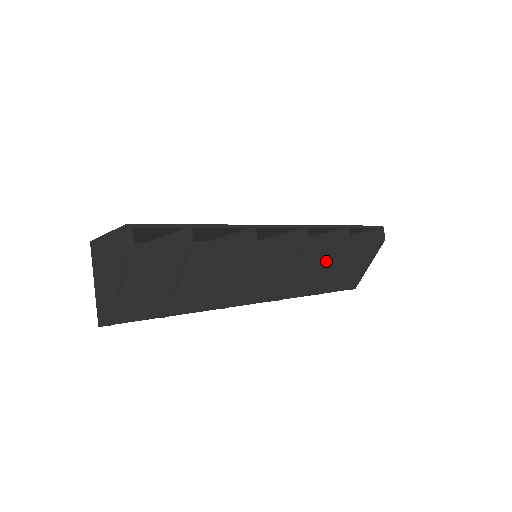
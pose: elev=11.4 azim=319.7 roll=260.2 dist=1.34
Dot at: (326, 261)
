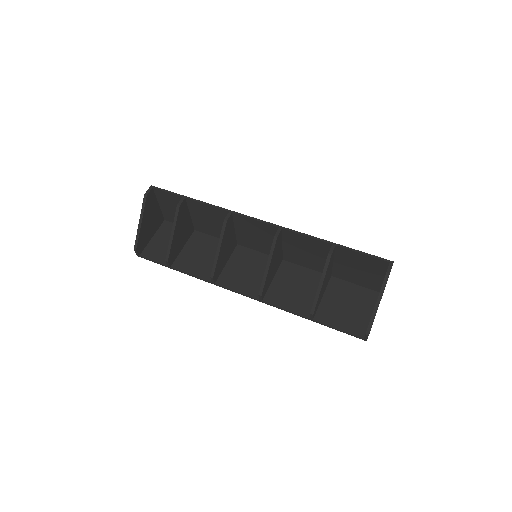
Dot at: occluded
